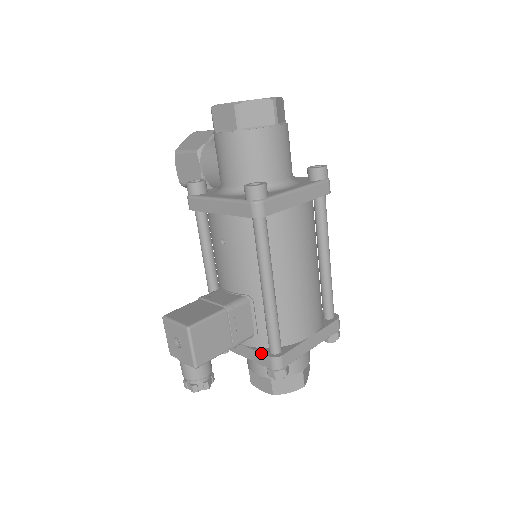
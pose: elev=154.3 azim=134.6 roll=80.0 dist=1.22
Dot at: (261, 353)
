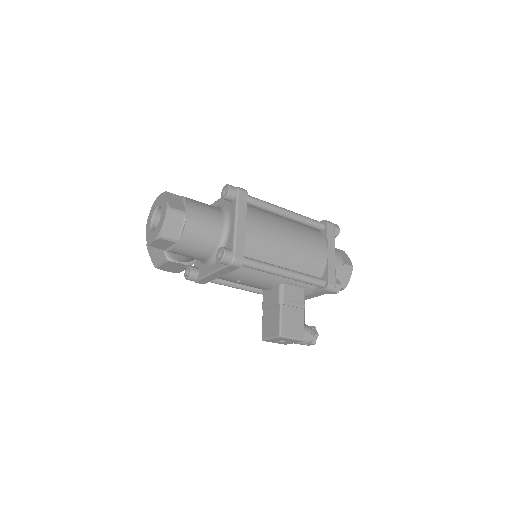
Dot at: (318, 292)
